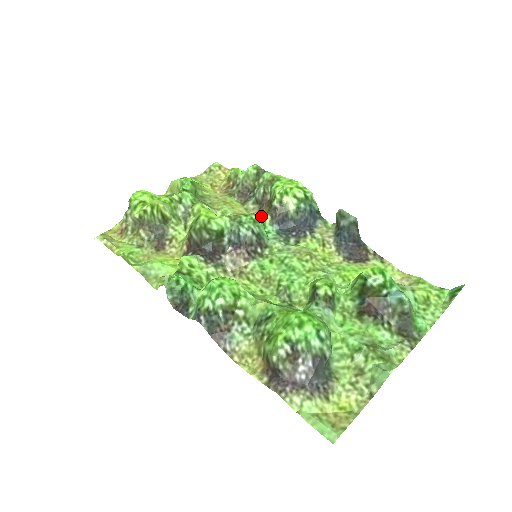
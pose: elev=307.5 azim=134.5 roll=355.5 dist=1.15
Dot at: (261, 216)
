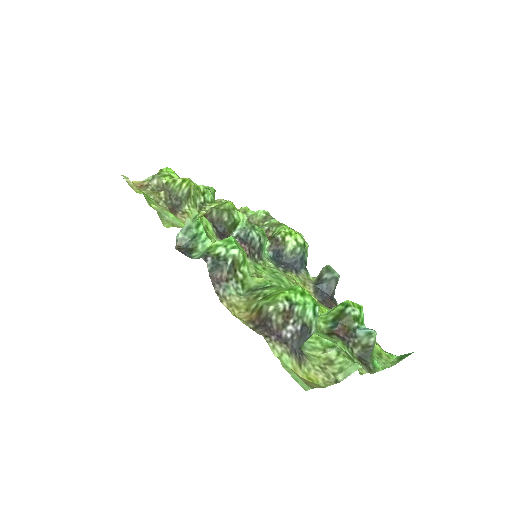
Dot at: occluded
